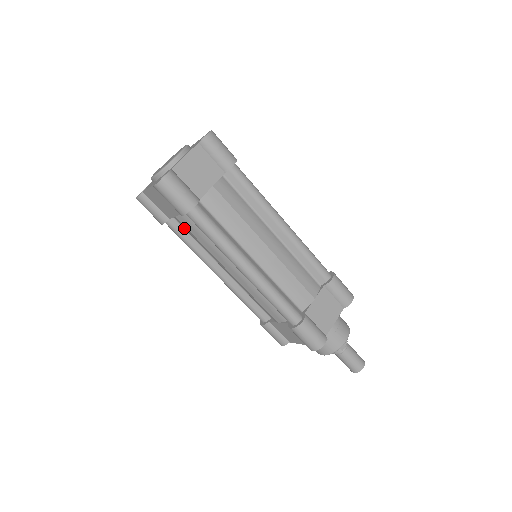
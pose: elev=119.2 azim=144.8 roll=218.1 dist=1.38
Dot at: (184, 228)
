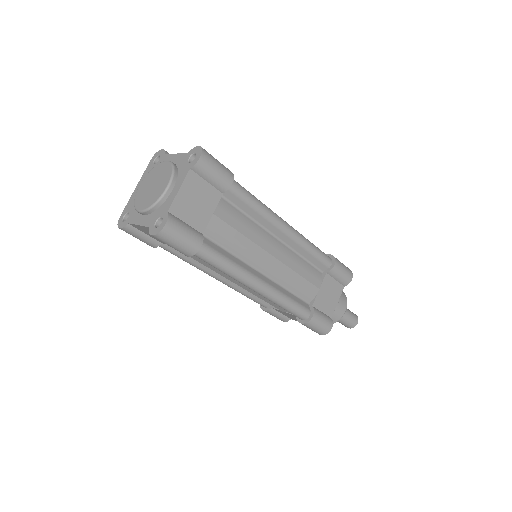
Dot at: occluded
